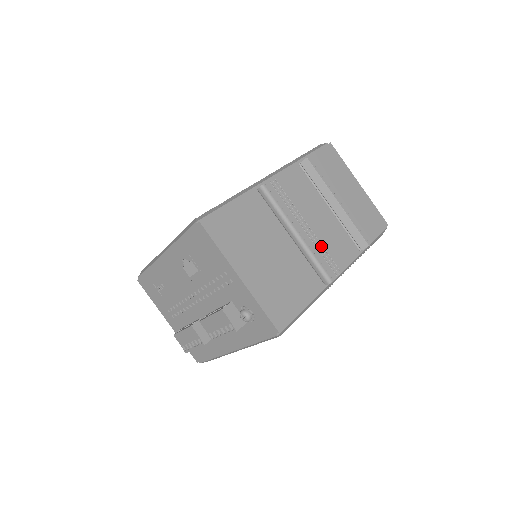
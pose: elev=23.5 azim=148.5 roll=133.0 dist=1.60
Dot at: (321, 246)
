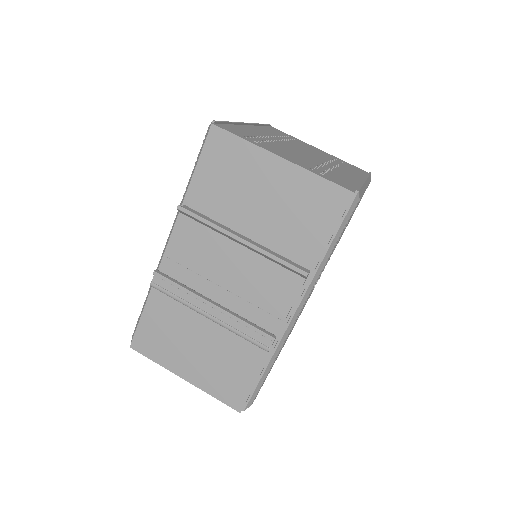
Dot at: (238, 319)
